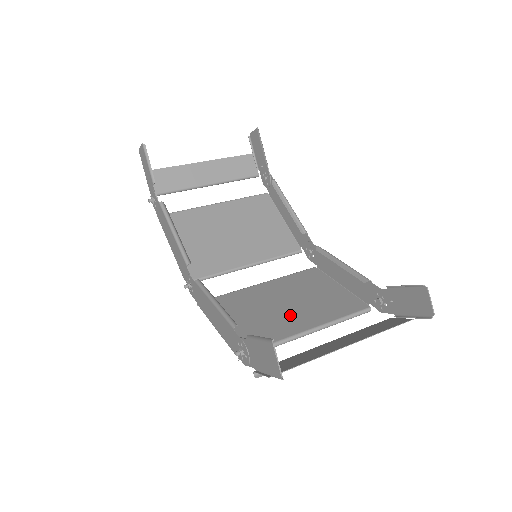
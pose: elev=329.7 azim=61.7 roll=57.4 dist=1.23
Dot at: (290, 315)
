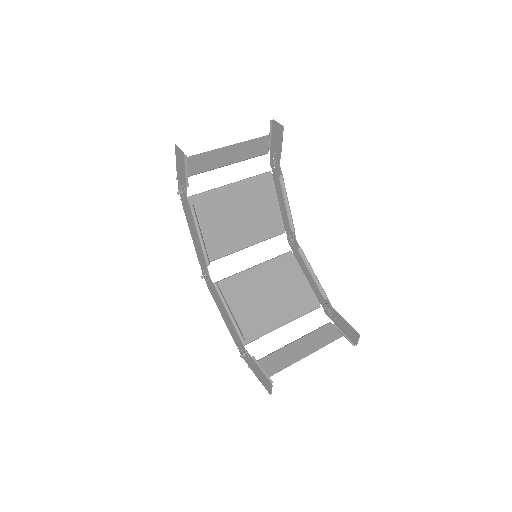
Dot at: (271, 309)
